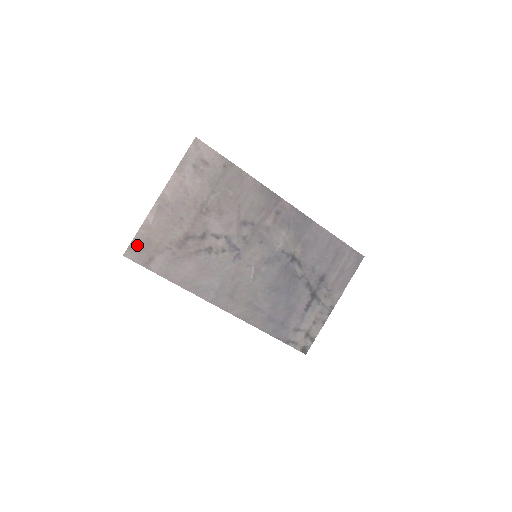
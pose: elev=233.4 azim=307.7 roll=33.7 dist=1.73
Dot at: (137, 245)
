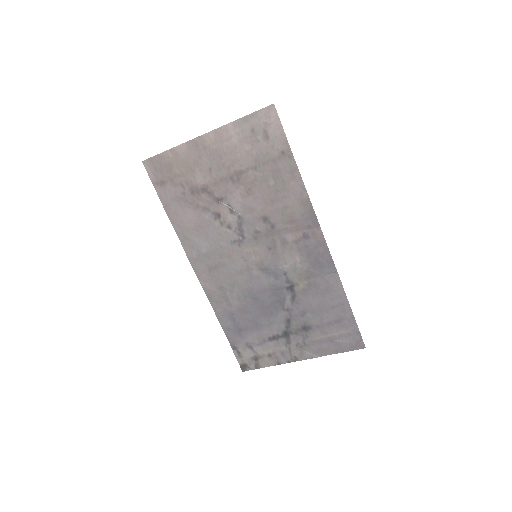
Dot at: (159, 162)
